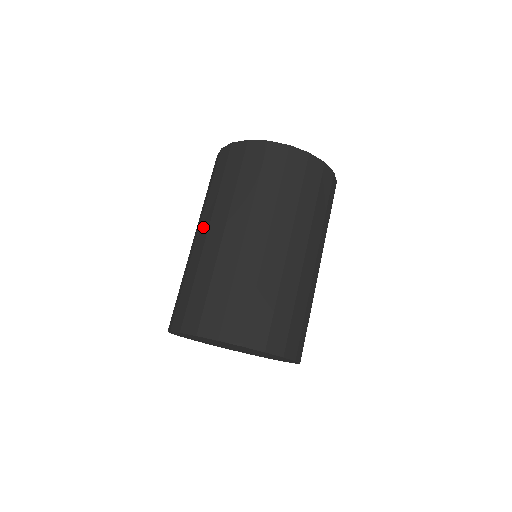
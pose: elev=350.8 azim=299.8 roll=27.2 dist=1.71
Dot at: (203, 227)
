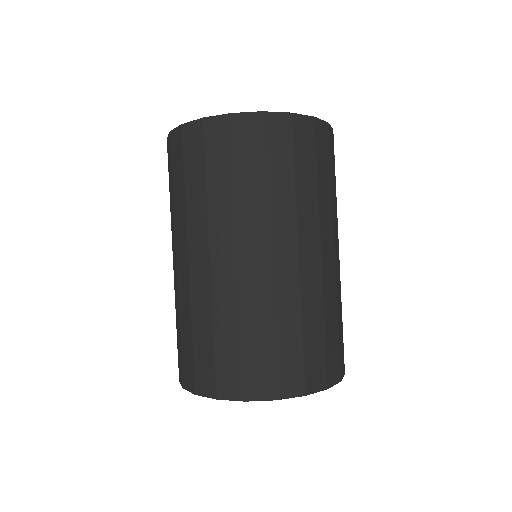
Dot at: (222, 248)
